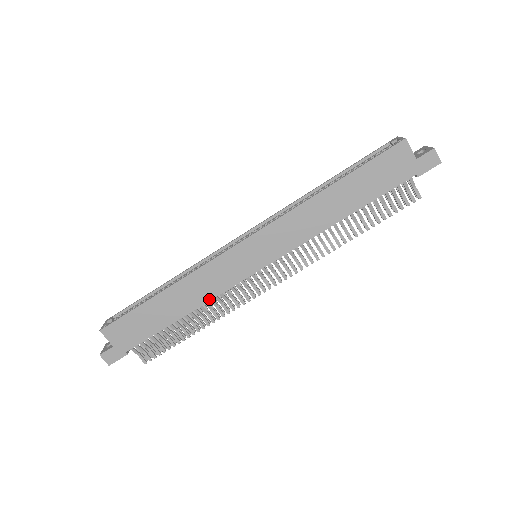
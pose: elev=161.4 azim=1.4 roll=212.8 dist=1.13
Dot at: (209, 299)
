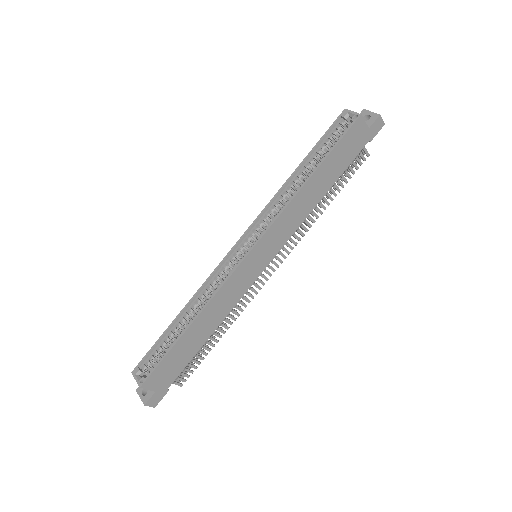
Dot at: (230, 311)
